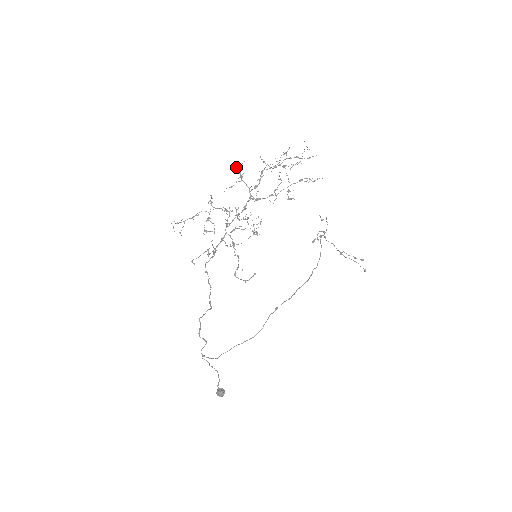
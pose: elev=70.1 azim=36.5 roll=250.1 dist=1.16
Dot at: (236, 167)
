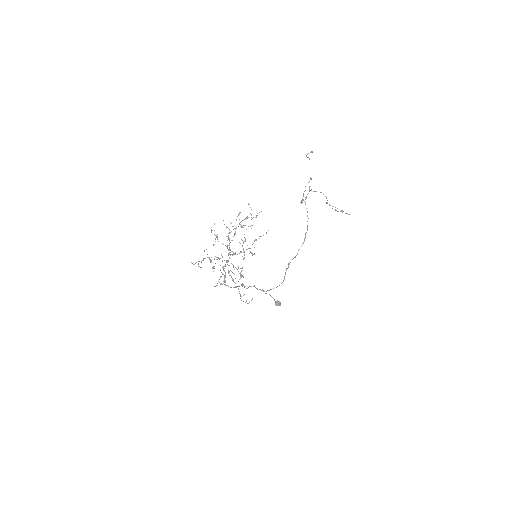
Dot at: (211, 230)
